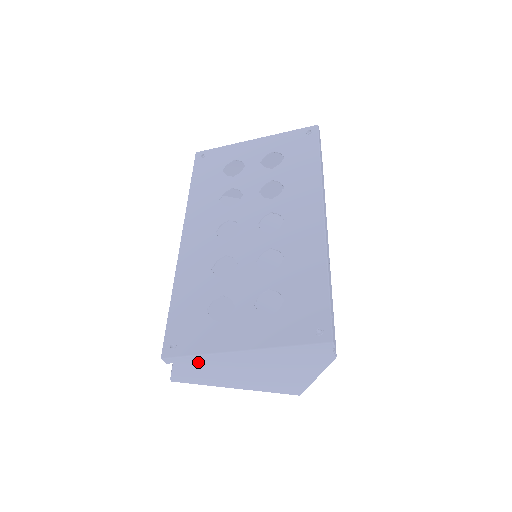
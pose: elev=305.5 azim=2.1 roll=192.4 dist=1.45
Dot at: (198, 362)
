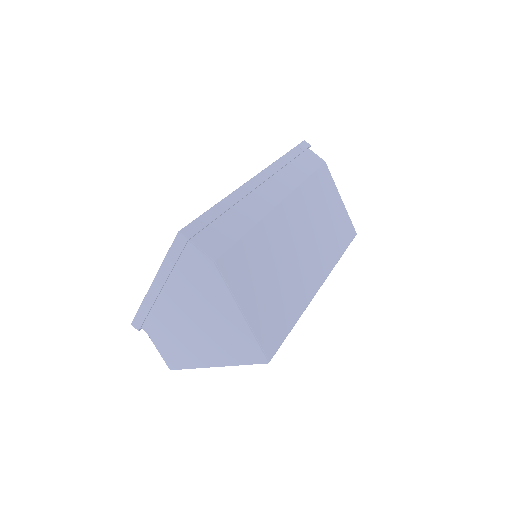
Dot at: (155, 323)
